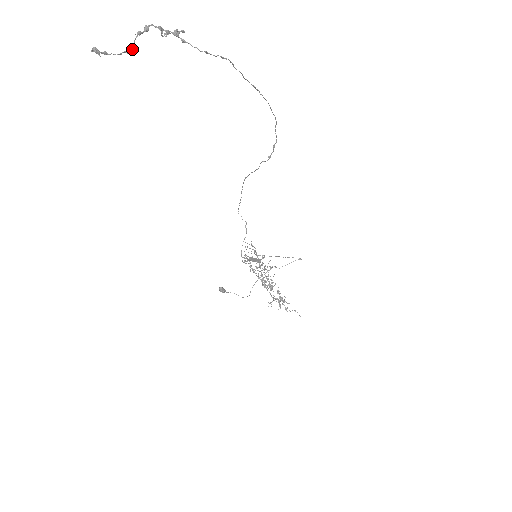
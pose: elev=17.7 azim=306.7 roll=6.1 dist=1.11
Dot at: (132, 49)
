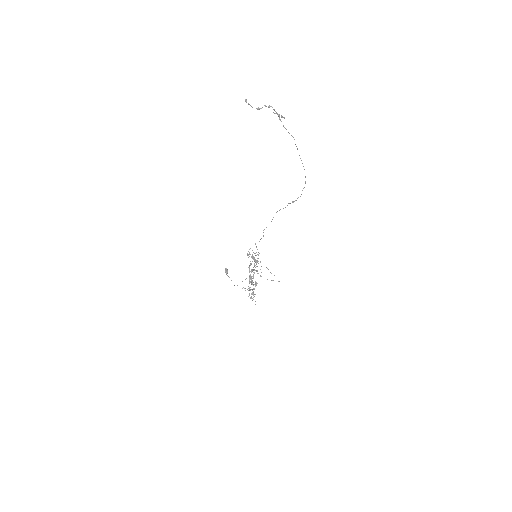
Dot at: (259, 109)
